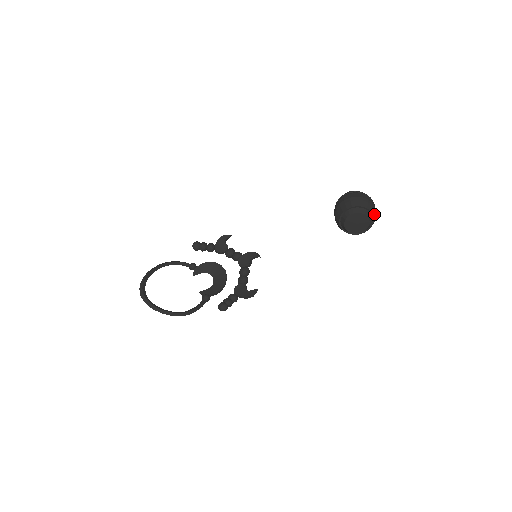
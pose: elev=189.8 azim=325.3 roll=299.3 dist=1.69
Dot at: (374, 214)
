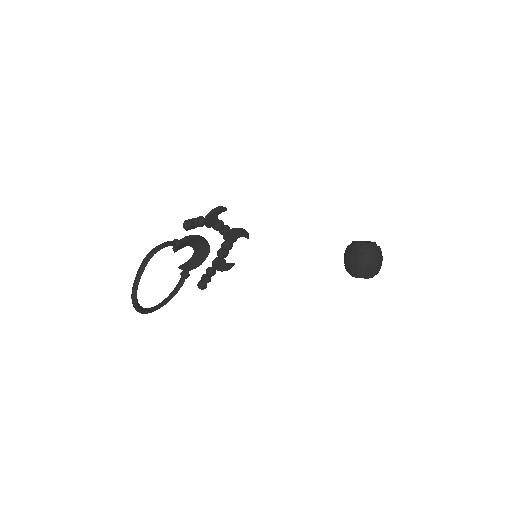
Dot at: occluded
